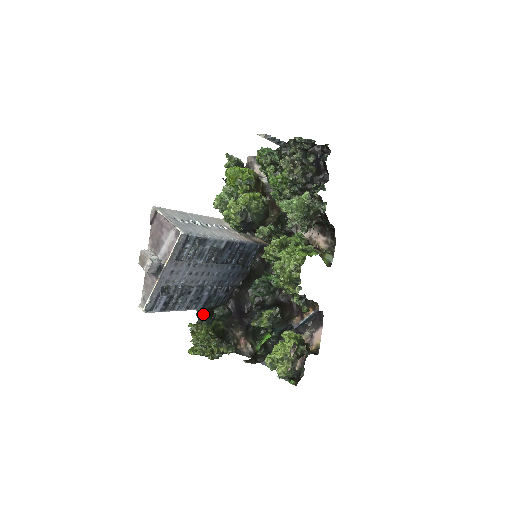
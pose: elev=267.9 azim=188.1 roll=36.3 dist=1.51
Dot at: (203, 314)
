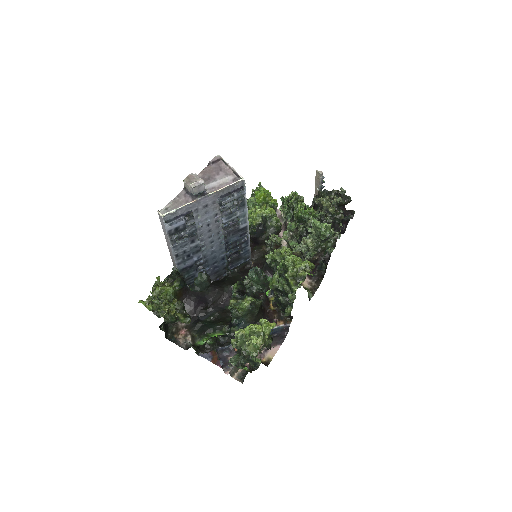
Dot at: (180, 275)
